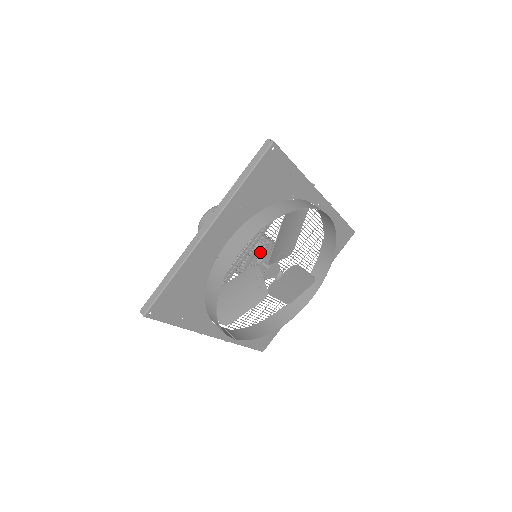
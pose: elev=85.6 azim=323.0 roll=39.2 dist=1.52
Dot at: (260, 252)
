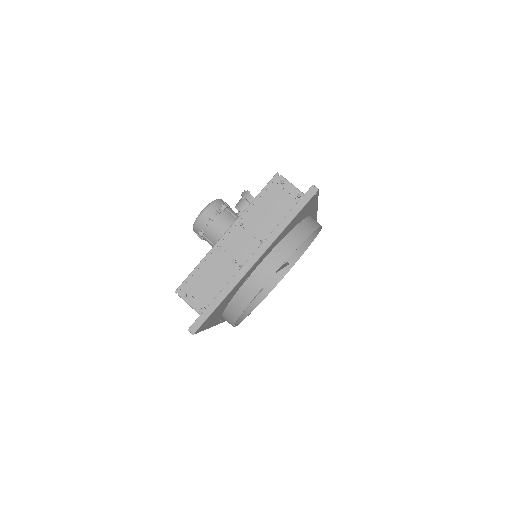
Dot at: occluded
